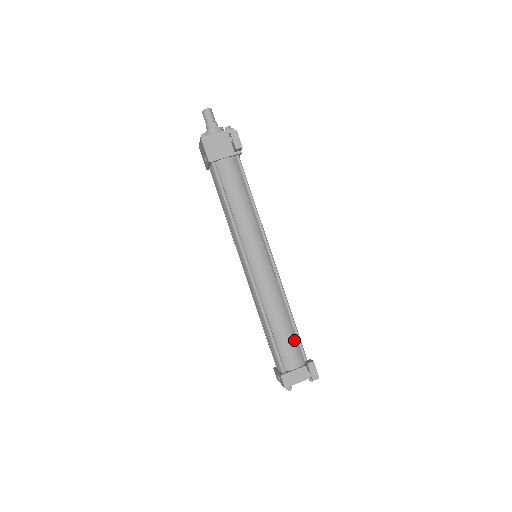
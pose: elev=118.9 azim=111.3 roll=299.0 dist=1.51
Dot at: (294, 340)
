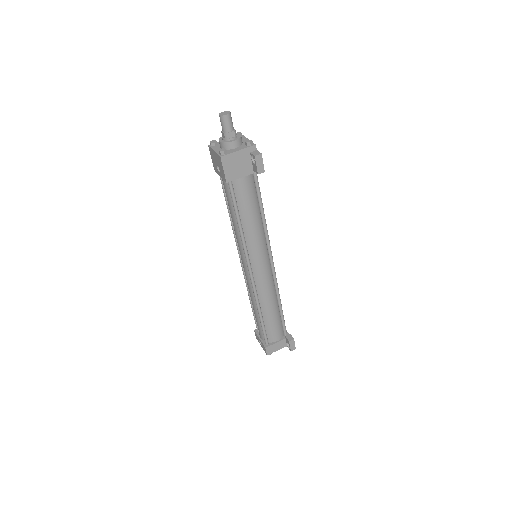
Dot at: (279, 321)
